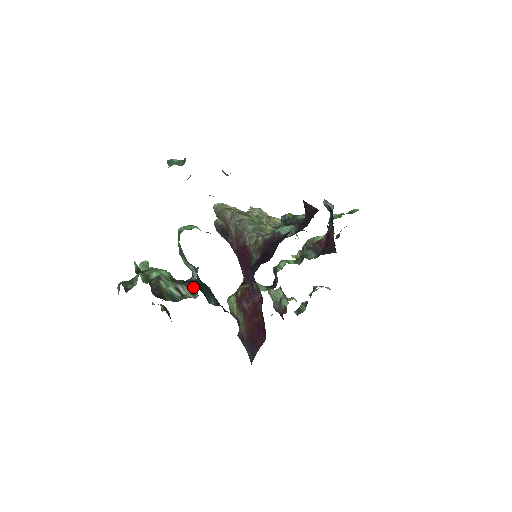
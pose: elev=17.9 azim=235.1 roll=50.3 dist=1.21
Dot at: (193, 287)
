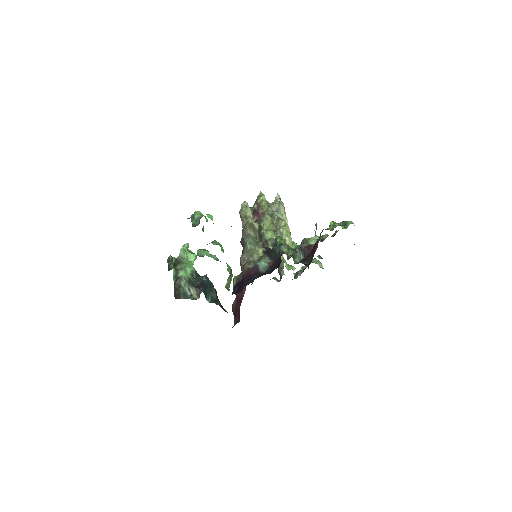
Dot at: (199, 290)
